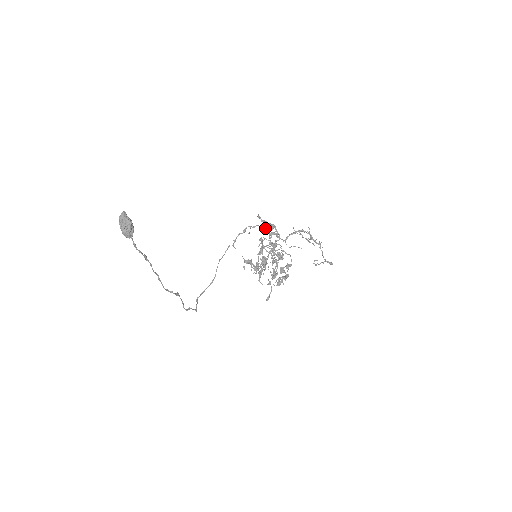
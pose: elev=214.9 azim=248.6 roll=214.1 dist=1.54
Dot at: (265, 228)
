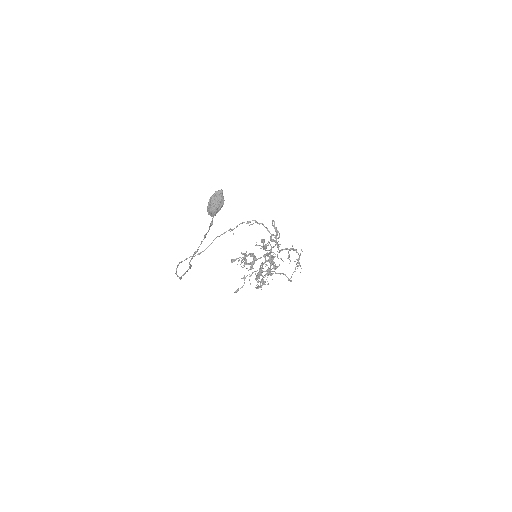
Dot at: occluded
